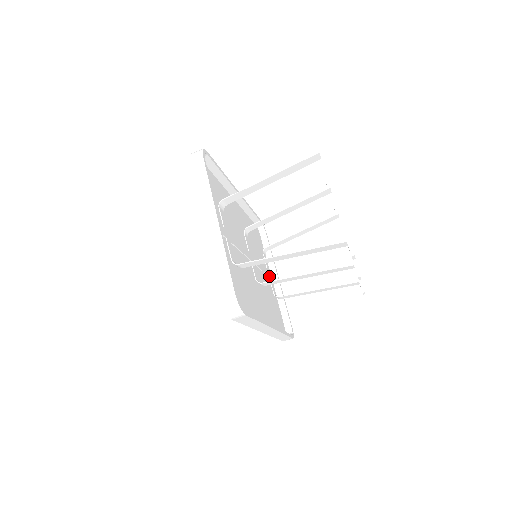
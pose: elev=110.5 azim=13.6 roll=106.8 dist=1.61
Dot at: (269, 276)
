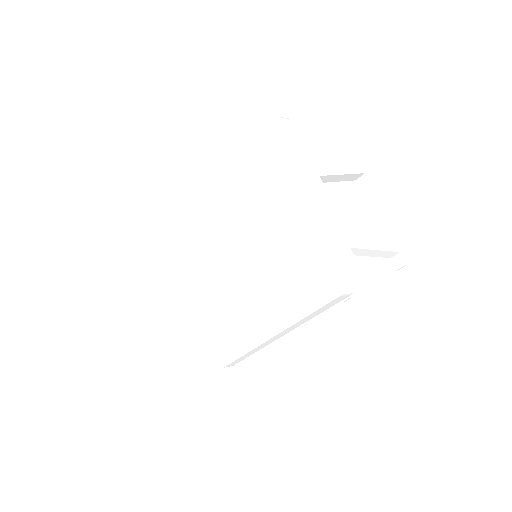
Dot at: occluded
